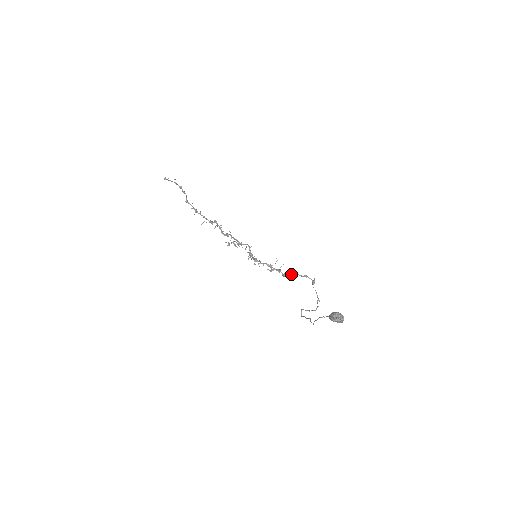
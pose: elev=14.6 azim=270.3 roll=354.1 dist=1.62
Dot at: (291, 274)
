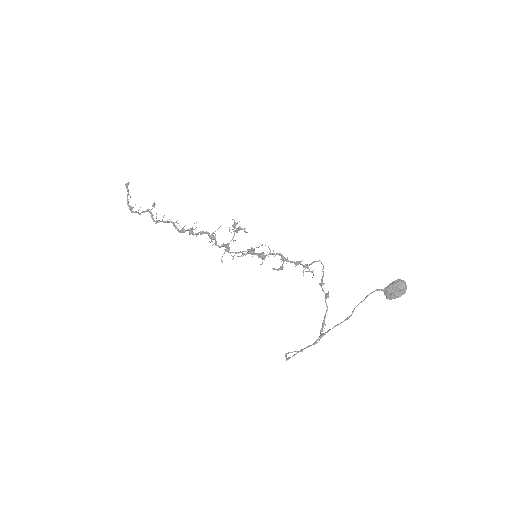
Dot at: occluded
